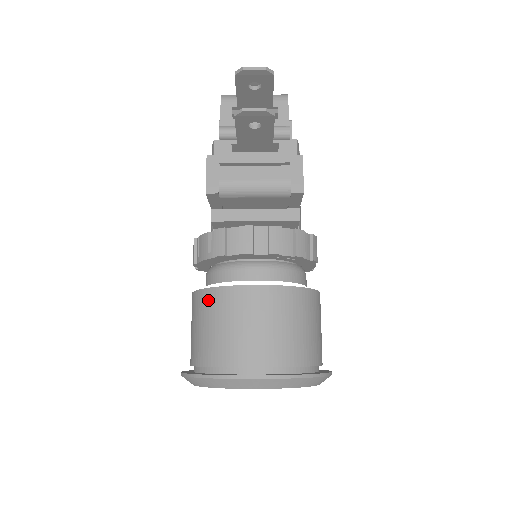
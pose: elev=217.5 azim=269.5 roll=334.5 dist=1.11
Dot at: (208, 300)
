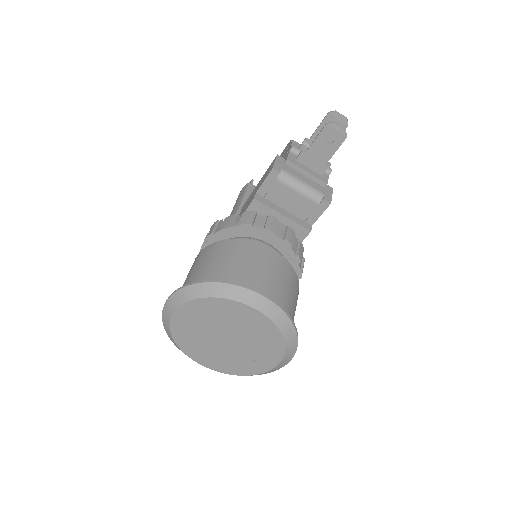
Dot at: (228, 245)
